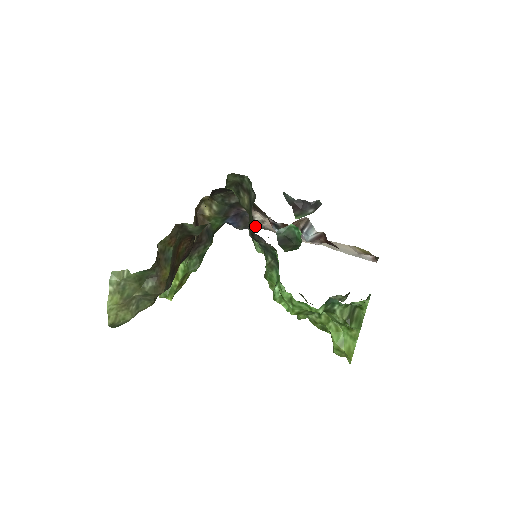
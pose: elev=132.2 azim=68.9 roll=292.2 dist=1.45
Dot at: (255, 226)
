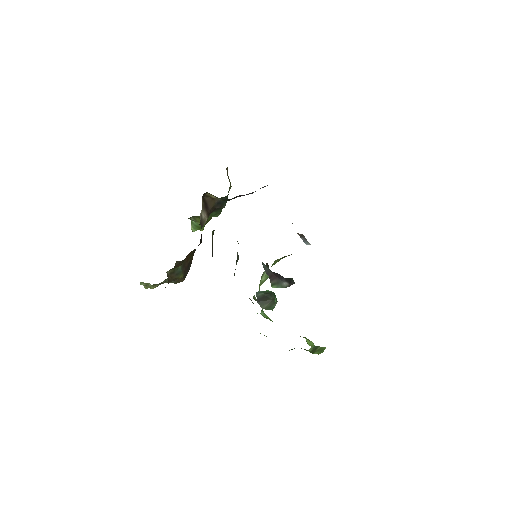
Dot at: occluded
